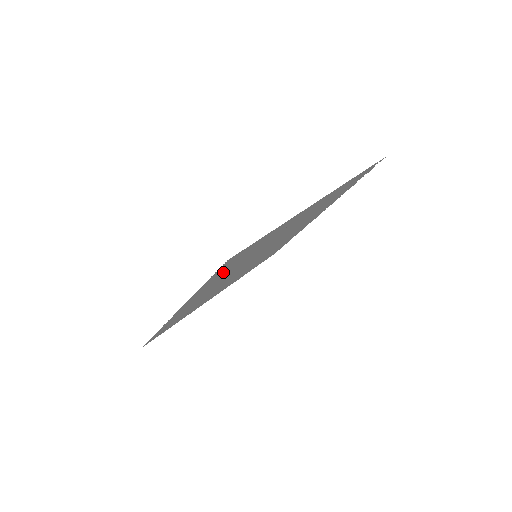
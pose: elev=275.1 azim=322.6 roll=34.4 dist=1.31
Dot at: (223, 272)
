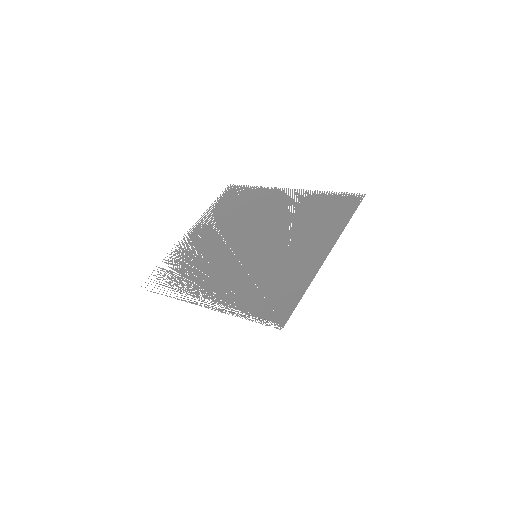
Dot at: (254, 302)
